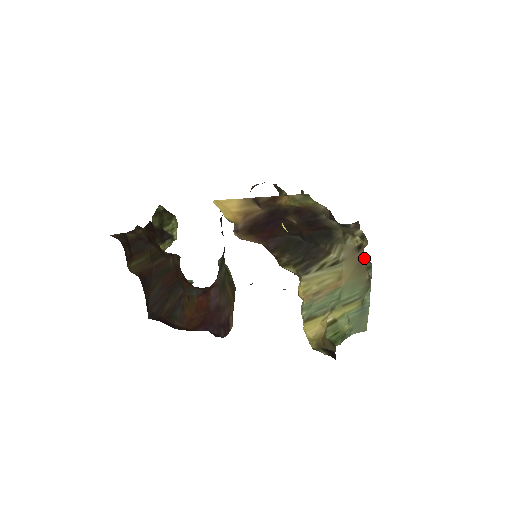
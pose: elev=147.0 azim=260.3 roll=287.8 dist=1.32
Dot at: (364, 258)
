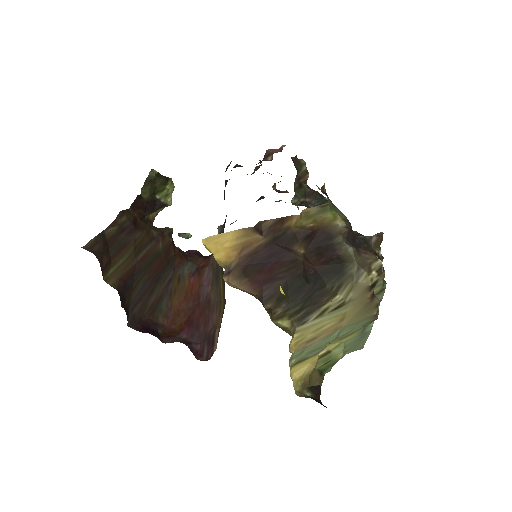
Dot at: (378, 282)
